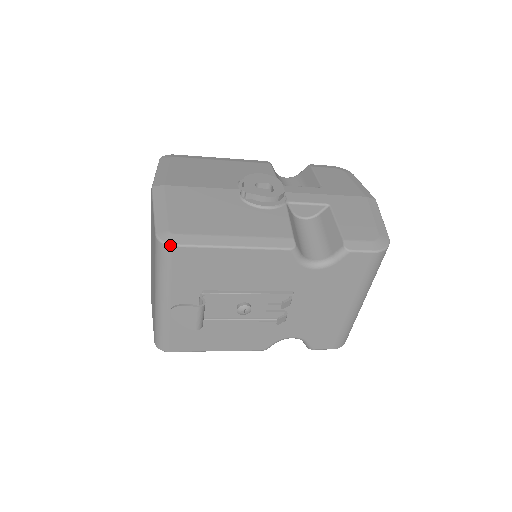
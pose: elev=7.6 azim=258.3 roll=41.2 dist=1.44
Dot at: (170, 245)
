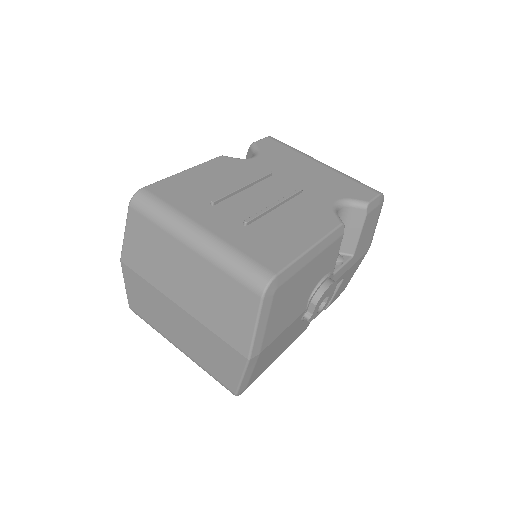
Dot at: (241, 393)
